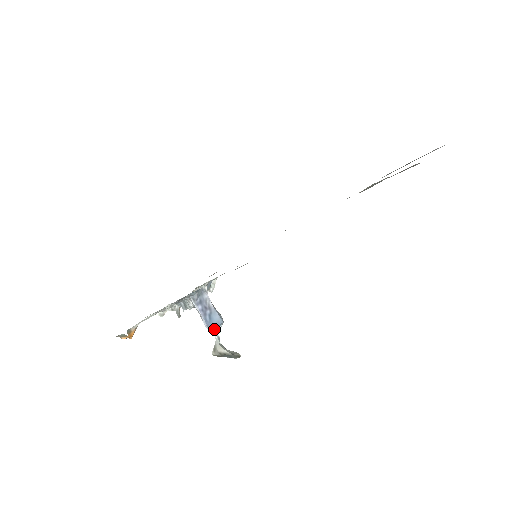
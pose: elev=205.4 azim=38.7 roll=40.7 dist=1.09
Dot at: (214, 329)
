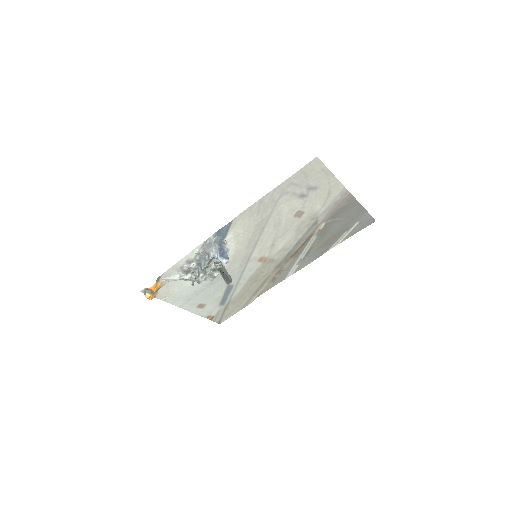
Dot at: (223, 259)
